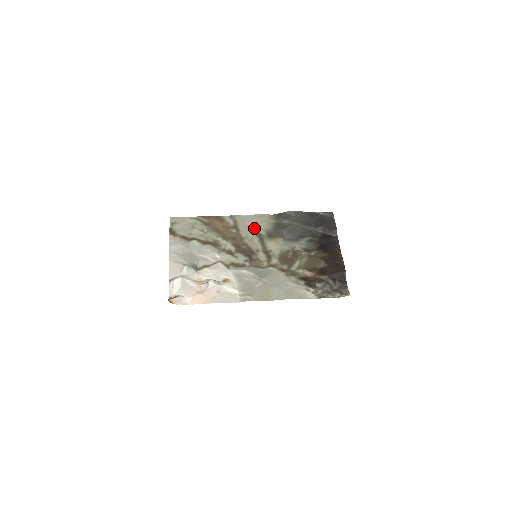
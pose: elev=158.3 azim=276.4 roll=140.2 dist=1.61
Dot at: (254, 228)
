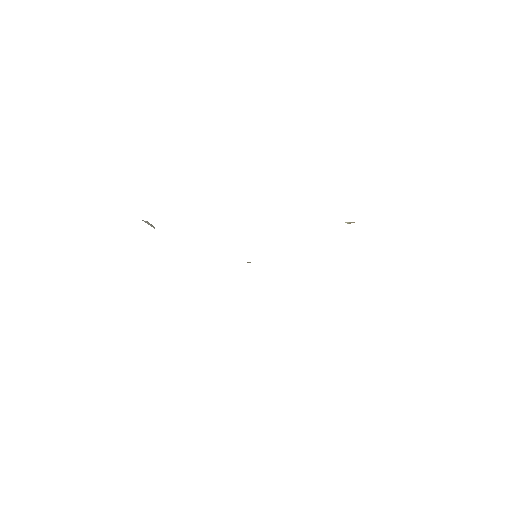
Dot at: occluded
